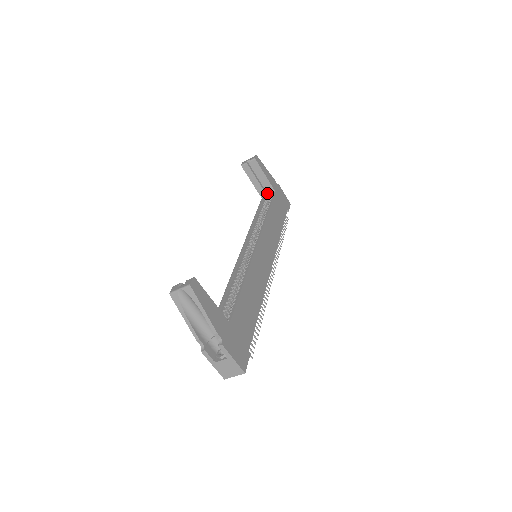
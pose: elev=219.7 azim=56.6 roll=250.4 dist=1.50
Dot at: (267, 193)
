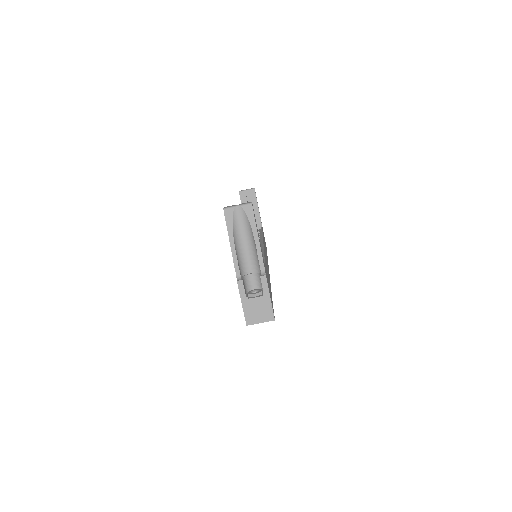
Dot at: occluded
